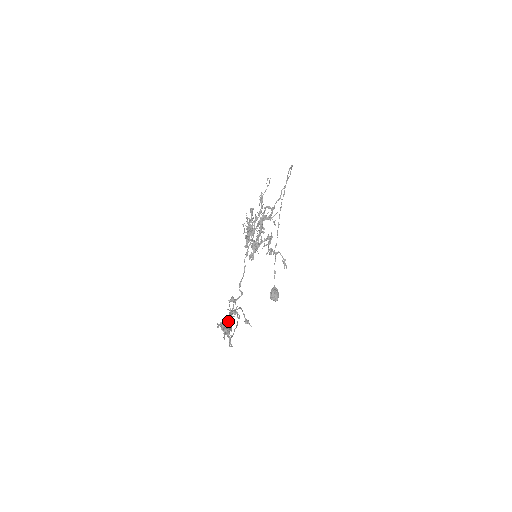
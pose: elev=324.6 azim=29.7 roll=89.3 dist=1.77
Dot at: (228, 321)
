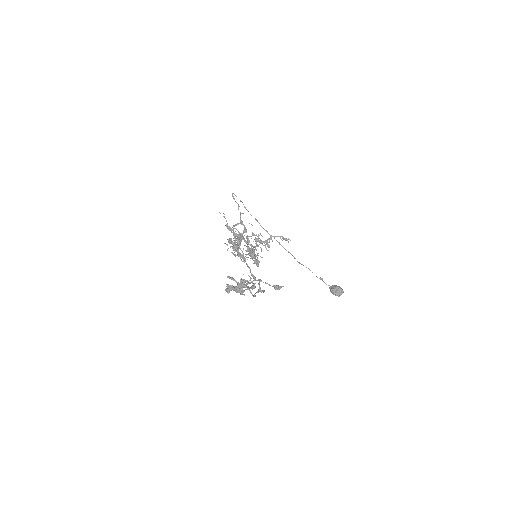
Dot at: occluded
